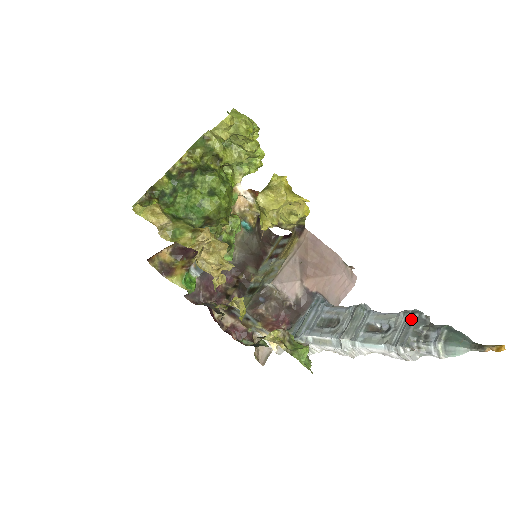
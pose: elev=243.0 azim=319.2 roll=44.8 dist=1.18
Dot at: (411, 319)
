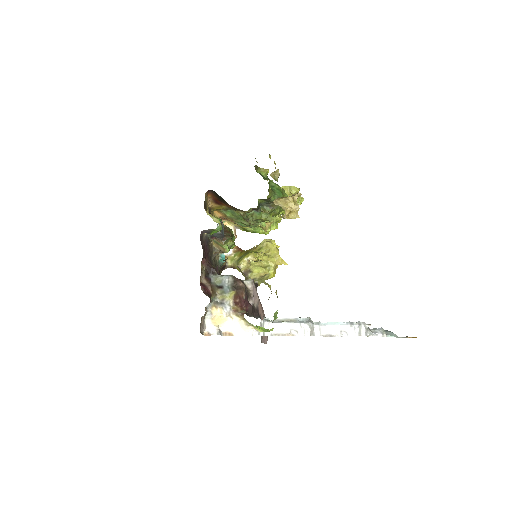
Dot at: occluded
